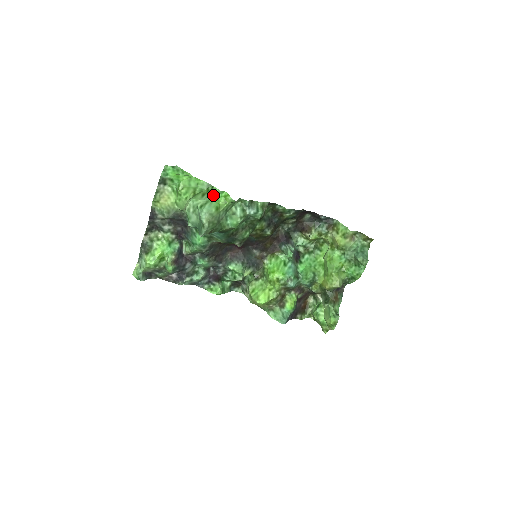
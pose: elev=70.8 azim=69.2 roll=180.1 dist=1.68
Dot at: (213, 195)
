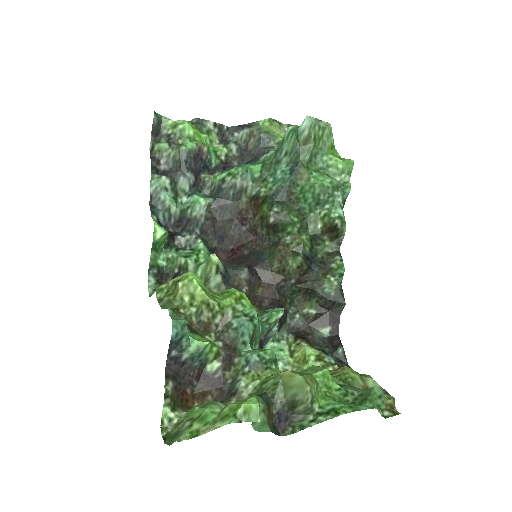
Dot at: occluded
